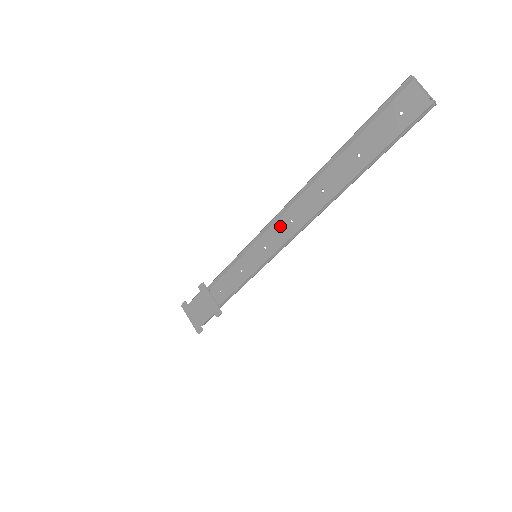
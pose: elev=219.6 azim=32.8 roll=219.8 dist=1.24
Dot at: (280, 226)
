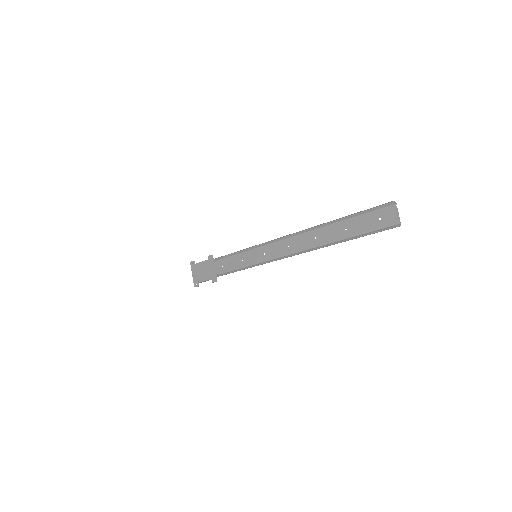
Dot at: (280, 245)
